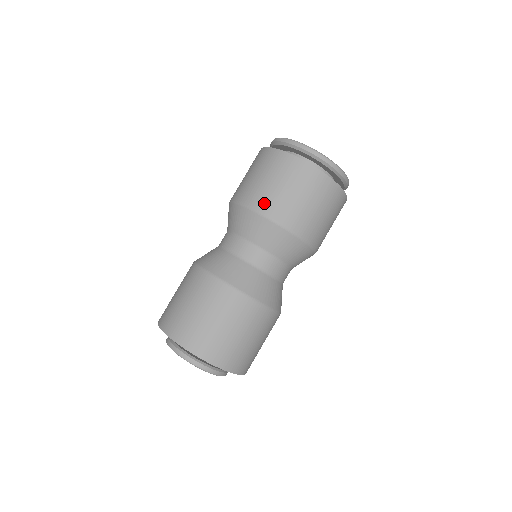
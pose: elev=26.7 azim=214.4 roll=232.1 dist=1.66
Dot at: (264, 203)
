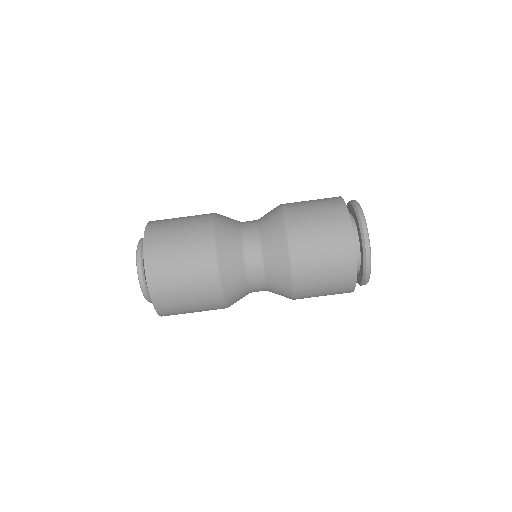
Dot at: (304, 291)
